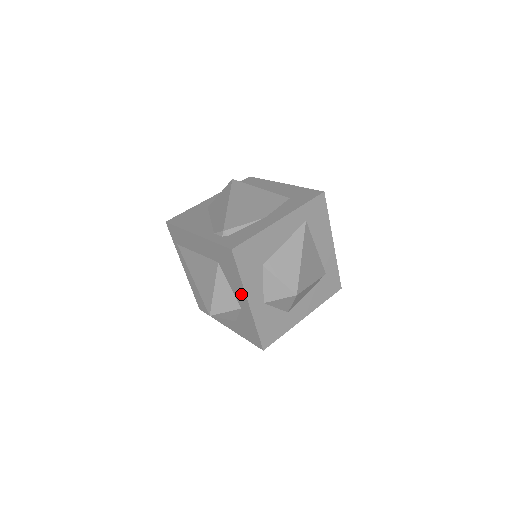
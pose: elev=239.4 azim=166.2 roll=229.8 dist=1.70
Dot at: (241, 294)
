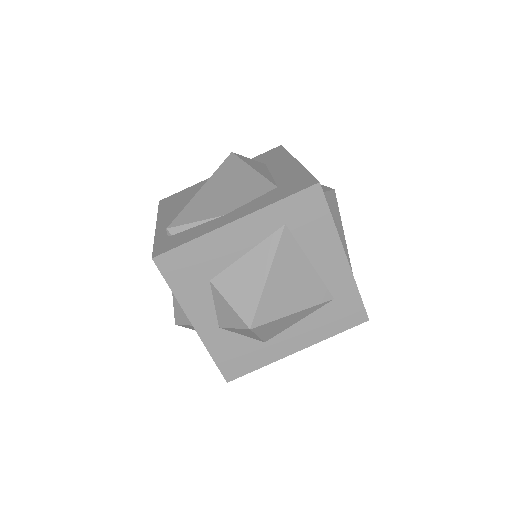
Dot at: occluded
